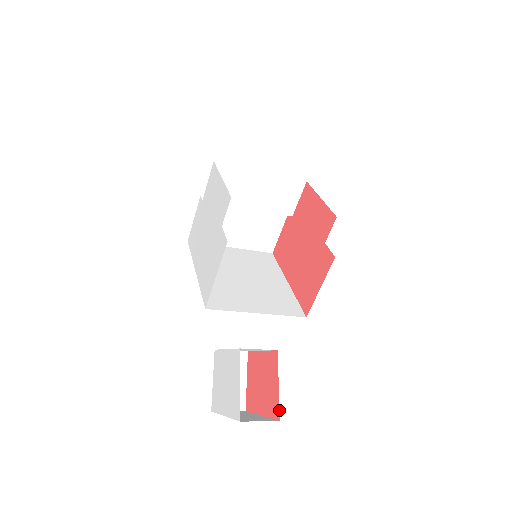
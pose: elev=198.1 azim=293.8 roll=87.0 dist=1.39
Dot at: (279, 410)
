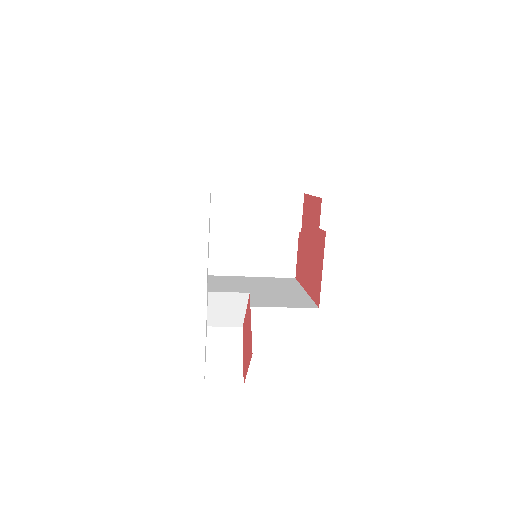
Dot at: occluded
